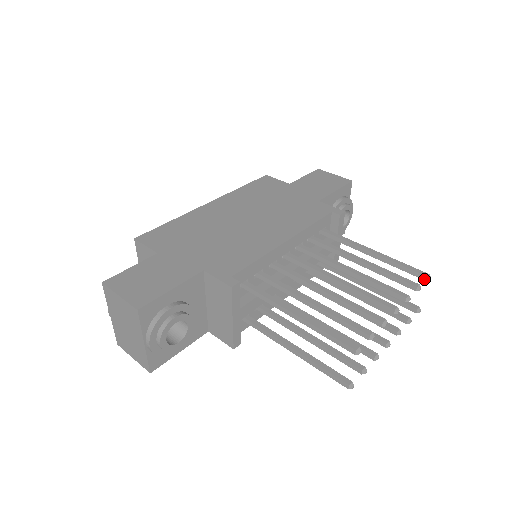
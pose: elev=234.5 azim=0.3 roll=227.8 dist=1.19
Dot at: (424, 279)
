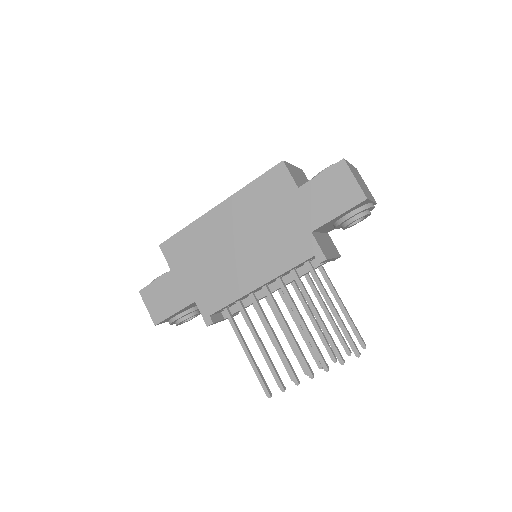
Dot at: (355, 354)
